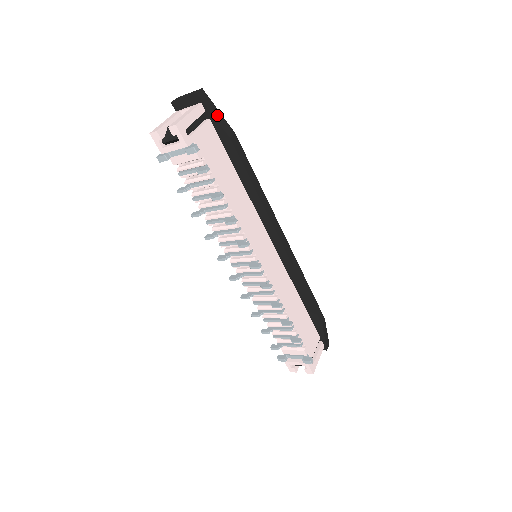
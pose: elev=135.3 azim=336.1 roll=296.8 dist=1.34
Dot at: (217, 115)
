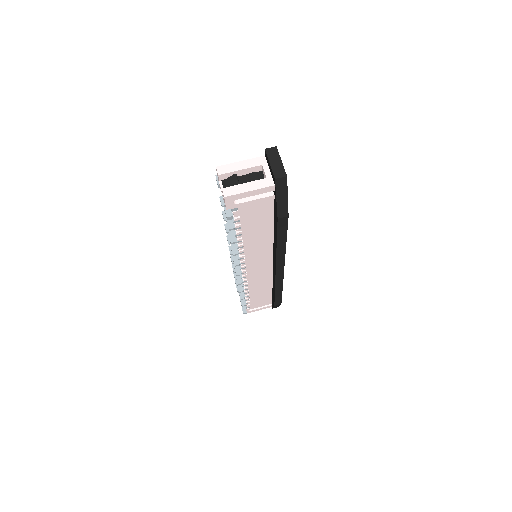
Dot at: (282, 200)
